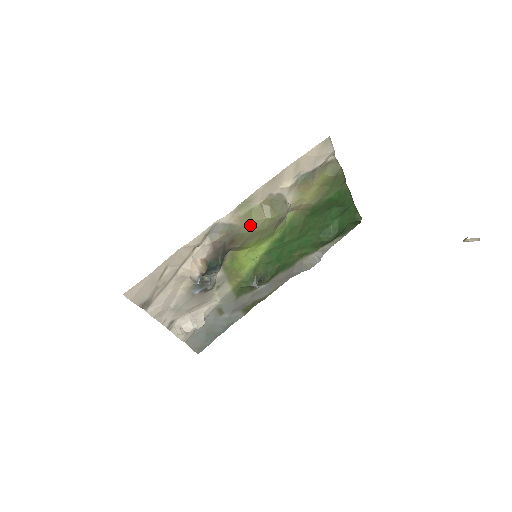
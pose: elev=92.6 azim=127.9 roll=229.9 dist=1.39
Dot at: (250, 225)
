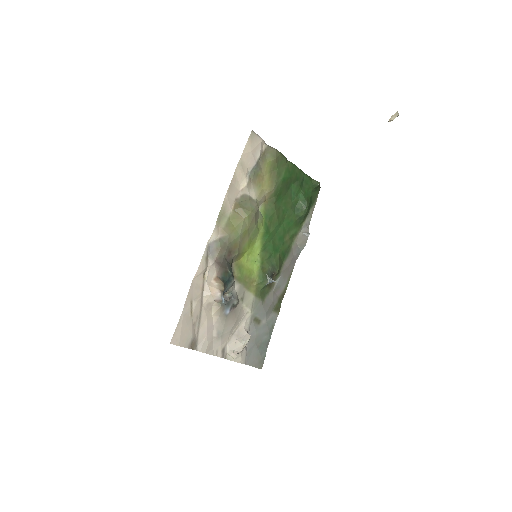
Dot at: (235, 231)
